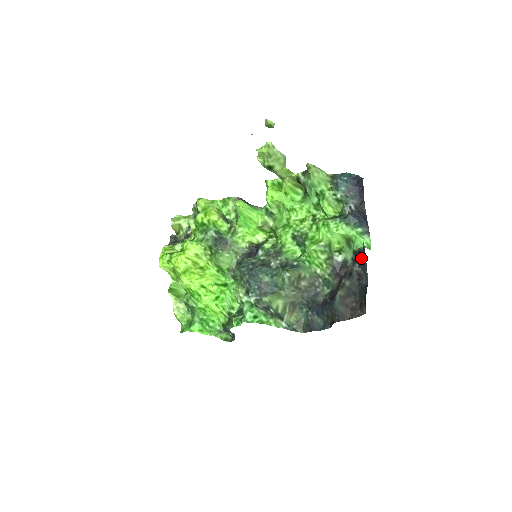
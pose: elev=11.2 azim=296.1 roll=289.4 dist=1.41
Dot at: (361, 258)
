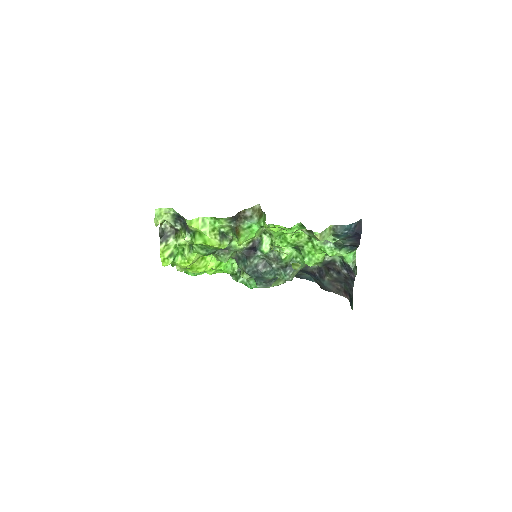
Dot at: (350, 273)
